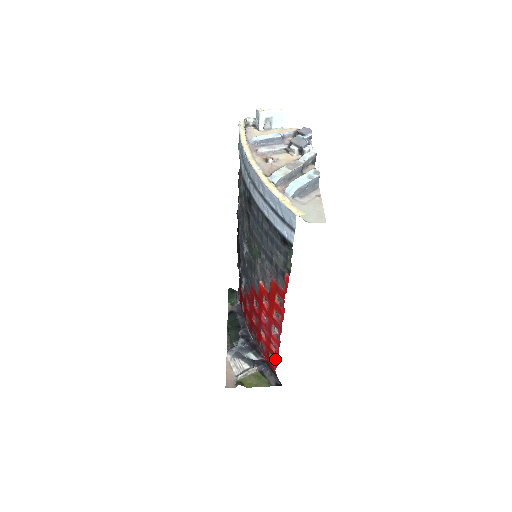
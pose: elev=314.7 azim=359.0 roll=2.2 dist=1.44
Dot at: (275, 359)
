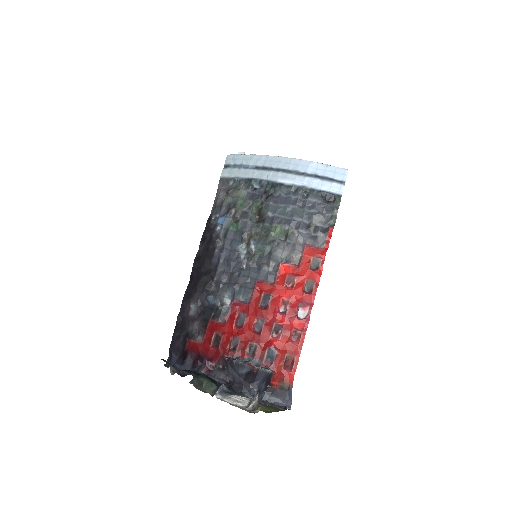
Dot at: (296, 356)
